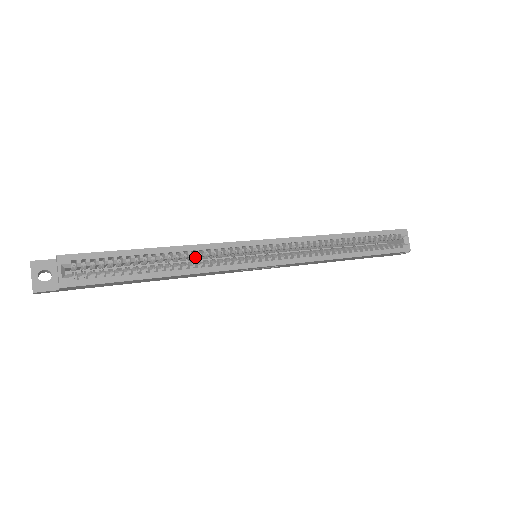
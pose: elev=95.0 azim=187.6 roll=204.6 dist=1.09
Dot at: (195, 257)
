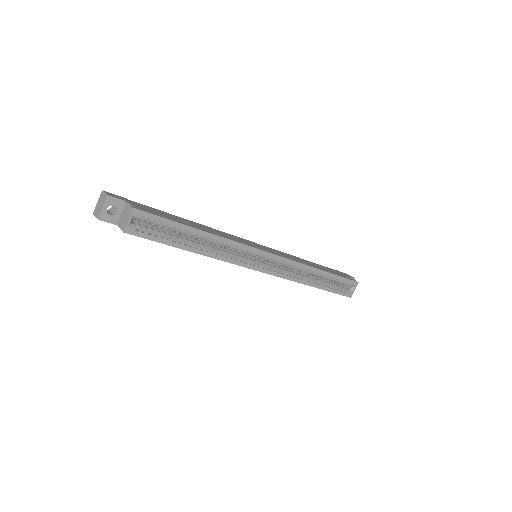
Dot at: (219, 244)
